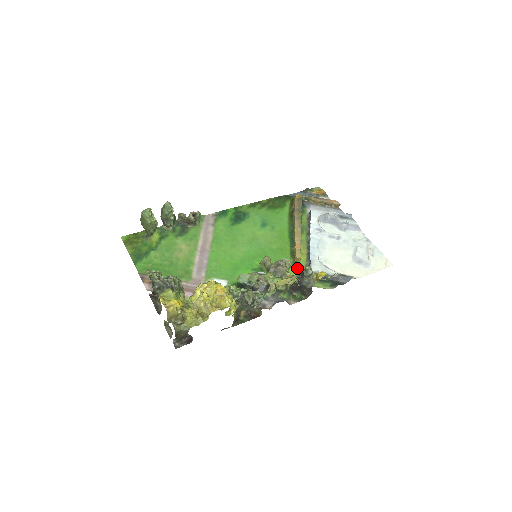
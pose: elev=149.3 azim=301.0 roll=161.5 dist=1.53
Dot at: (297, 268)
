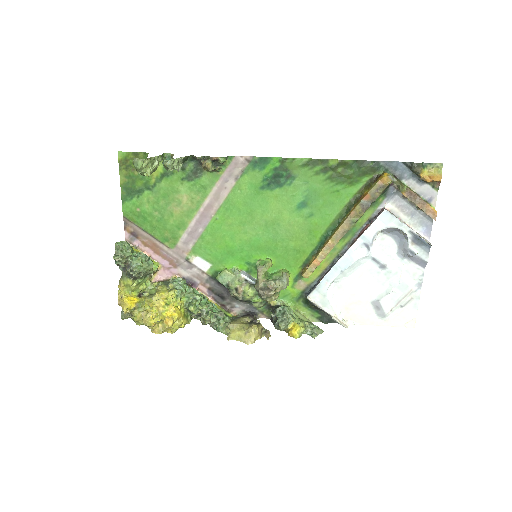
Dot at: (298, 282)
